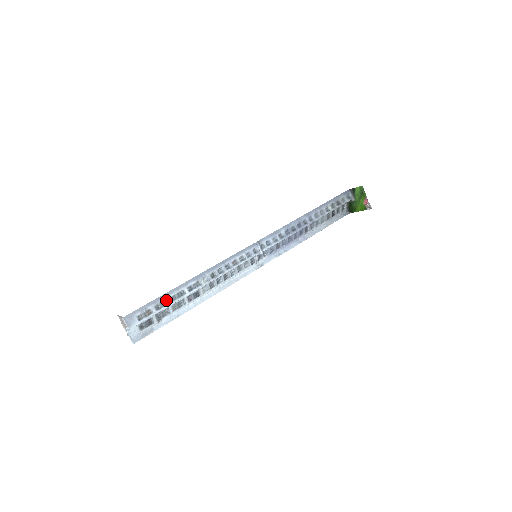
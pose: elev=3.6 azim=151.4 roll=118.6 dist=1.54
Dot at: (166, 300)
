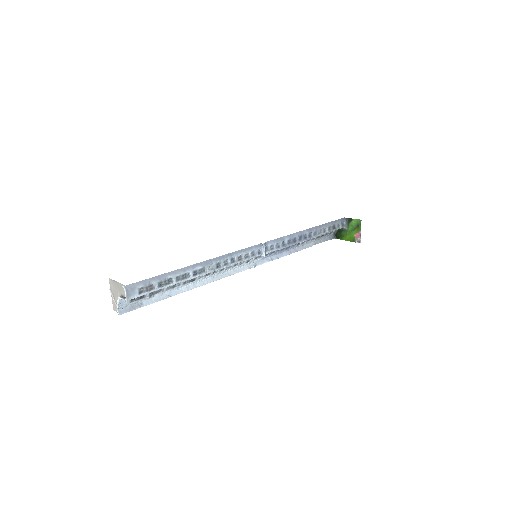
Dot at: (170, 279)
